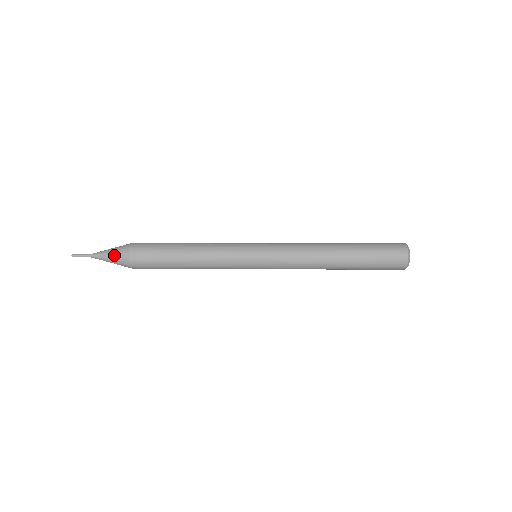
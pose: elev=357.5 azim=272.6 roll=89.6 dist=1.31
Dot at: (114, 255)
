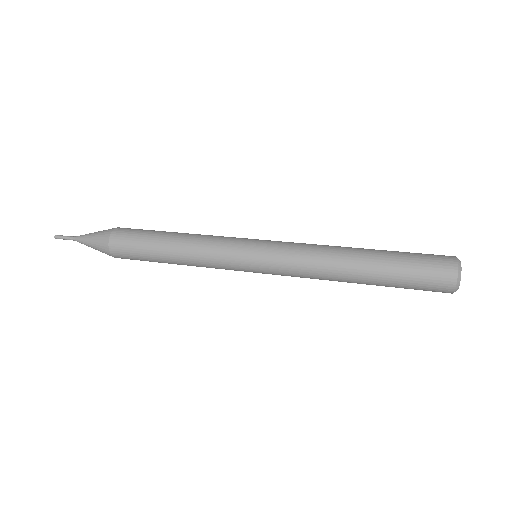
Dot at: (96, 234)
